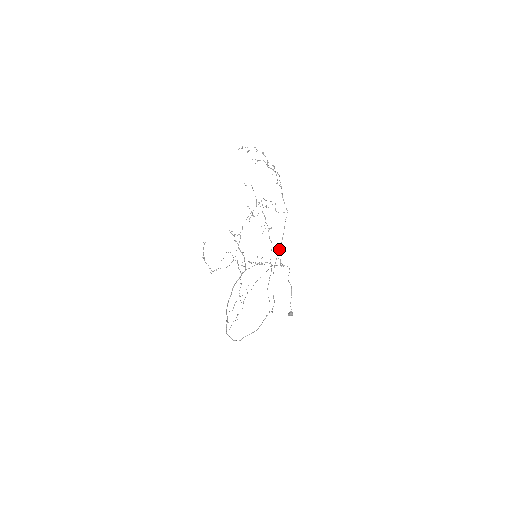
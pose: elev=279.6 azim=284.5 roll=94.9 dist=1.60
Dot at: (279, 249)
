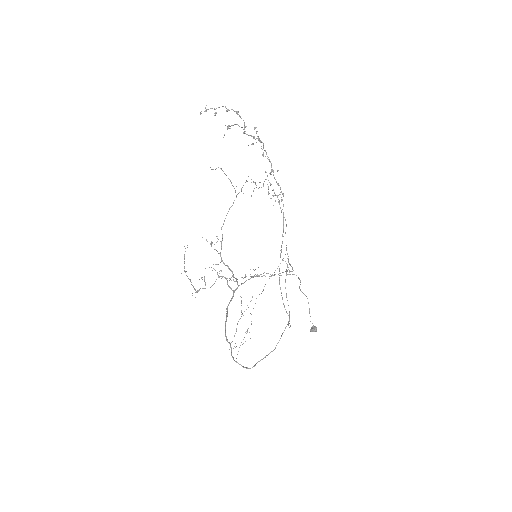
Dot at: (281, 250)
